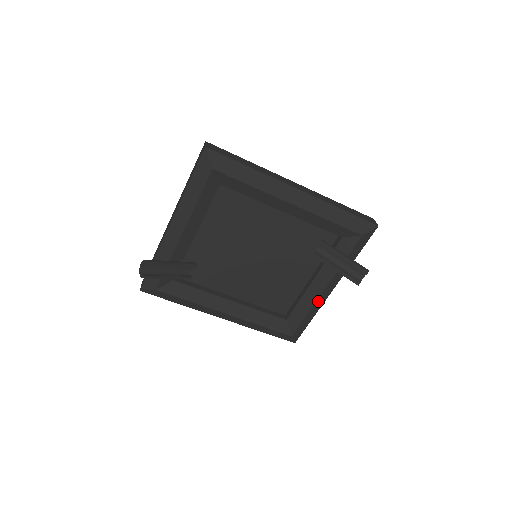
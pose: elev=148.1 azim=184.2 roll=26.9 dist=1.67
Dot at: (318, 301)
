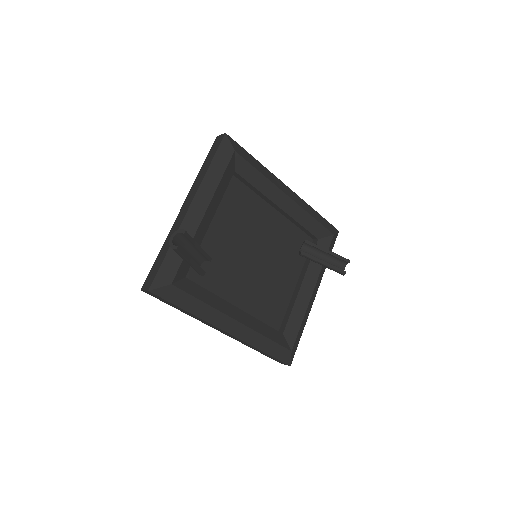
Dot at: (309, 306)
